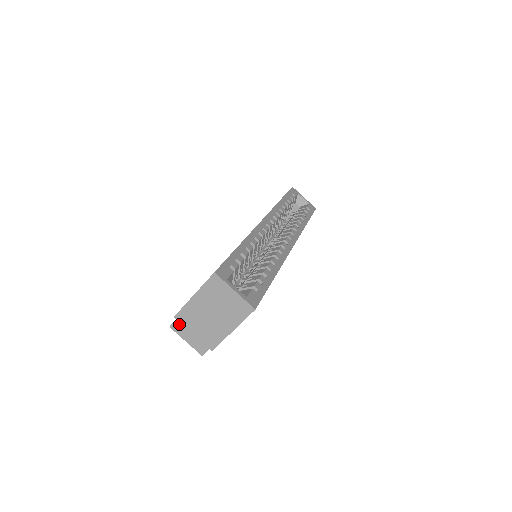
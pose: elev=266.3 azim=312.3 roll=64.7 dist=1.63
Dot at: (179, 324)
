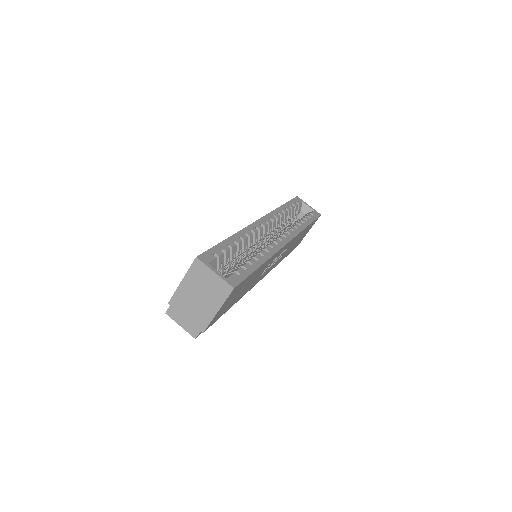
Dot at: (173, 310)
